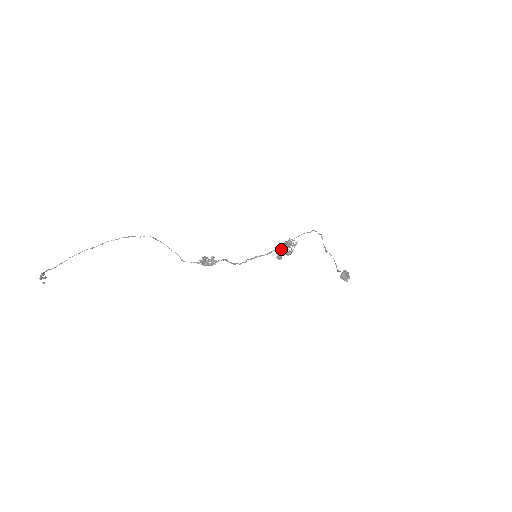
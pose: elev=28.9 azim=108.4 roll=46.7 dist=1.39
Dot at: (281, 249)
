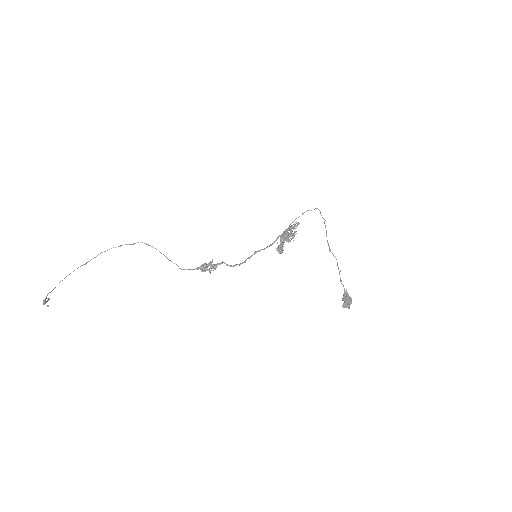
Dot at: (282, 243)
